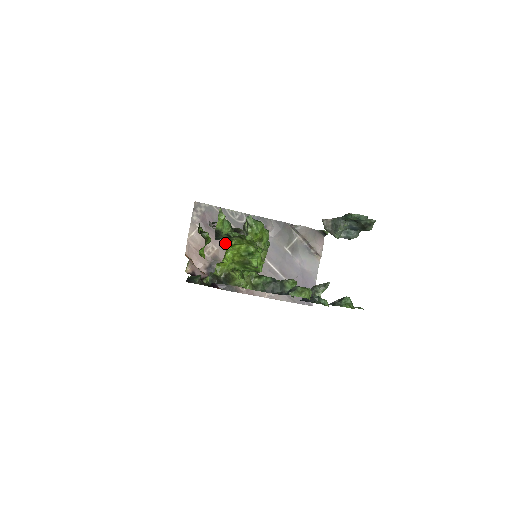
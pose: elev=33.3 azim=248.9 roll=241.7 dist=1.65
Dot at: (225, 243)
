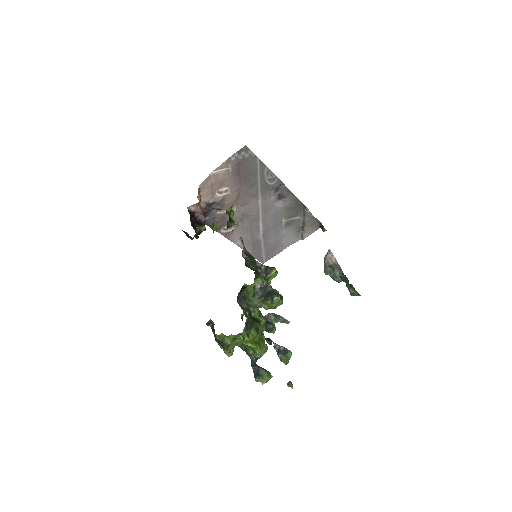
Dot at: (240, 192)
